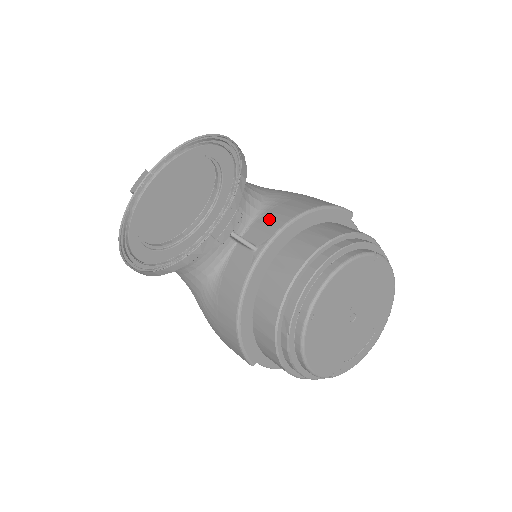
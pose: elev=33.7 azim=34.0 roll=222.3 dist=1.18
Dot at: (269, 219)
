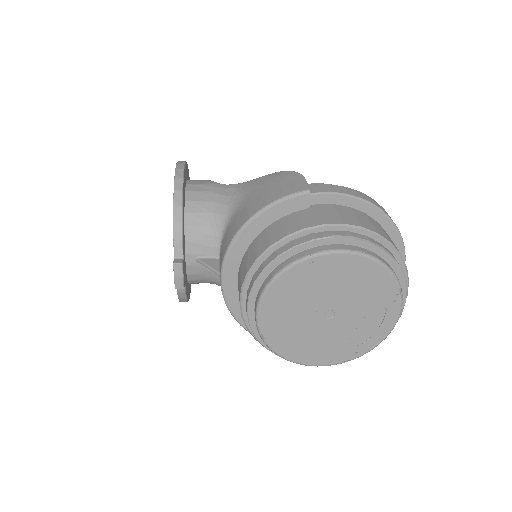
Dot at: (225, 240)
